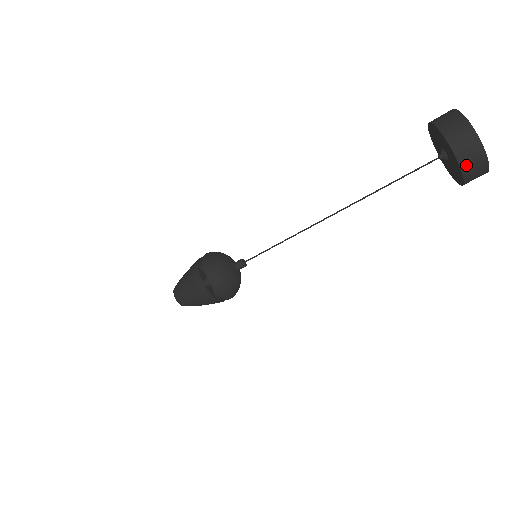
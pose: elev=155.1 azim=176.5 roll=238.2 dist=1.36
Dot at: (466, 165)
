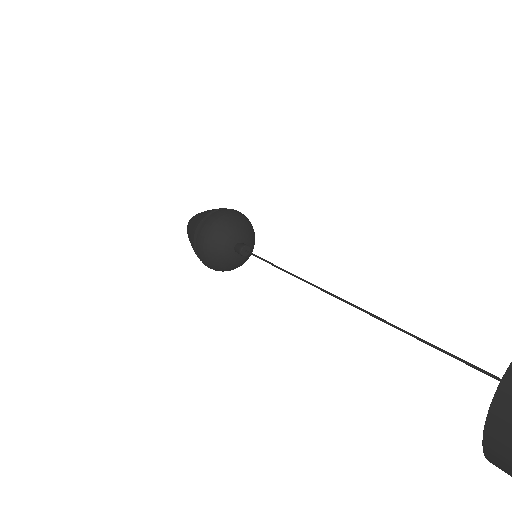
Dot at: (496, 445)
